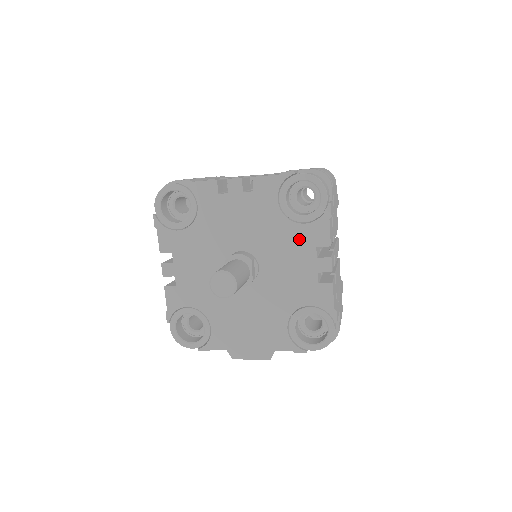
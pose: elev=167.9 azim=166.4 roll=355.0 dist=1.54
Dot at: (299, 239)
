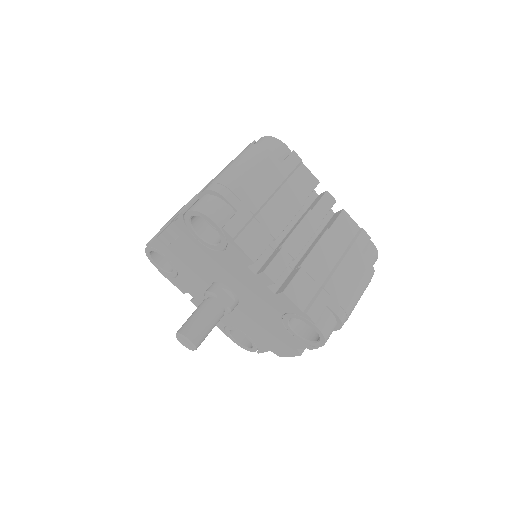
Dot at: (233, 263)
